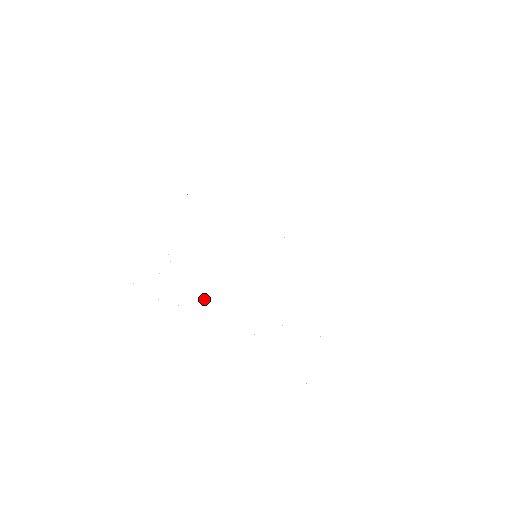
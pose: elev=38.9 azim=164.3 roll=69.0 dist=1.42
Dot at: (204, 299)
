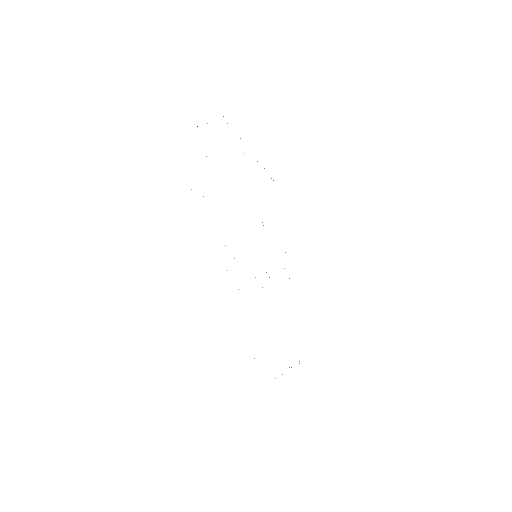
Dot at: occluded
